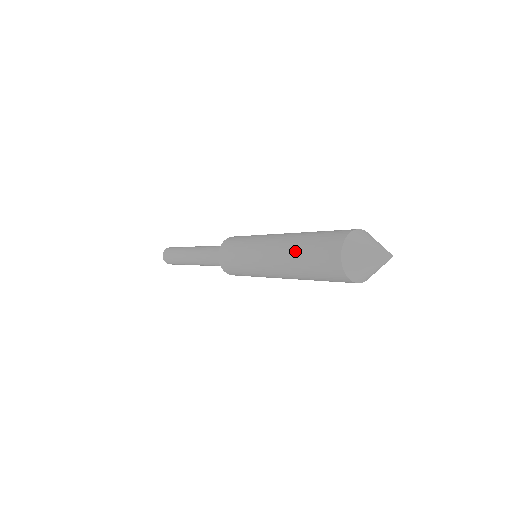
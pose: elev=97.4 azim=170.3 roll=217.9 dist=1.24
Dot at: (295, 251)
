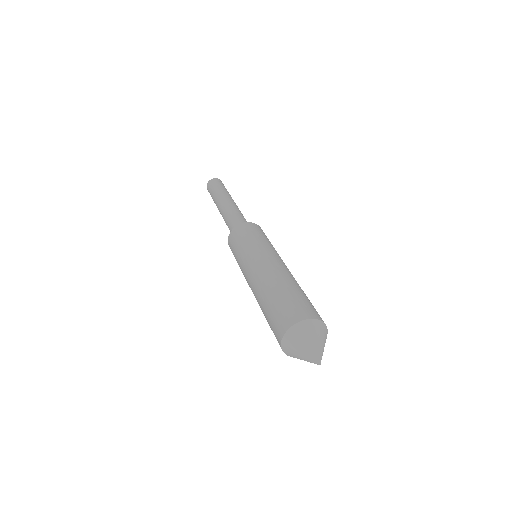
Dot at: (262, 302)
